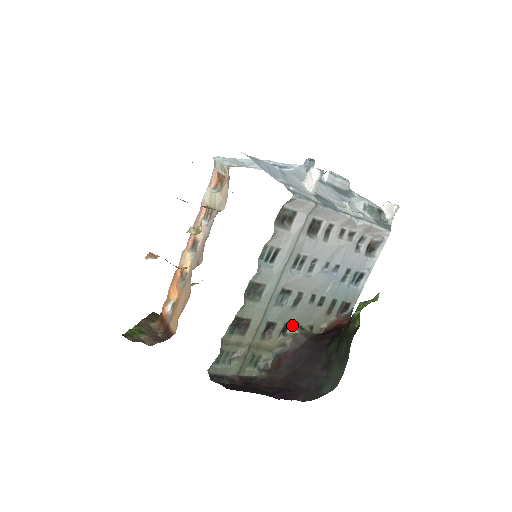
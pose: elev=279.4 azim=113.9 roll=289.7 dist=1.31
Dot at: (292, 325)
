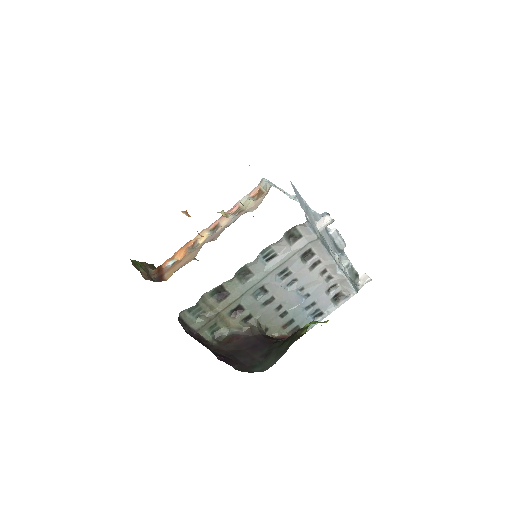
Dot at: (254, 318)
